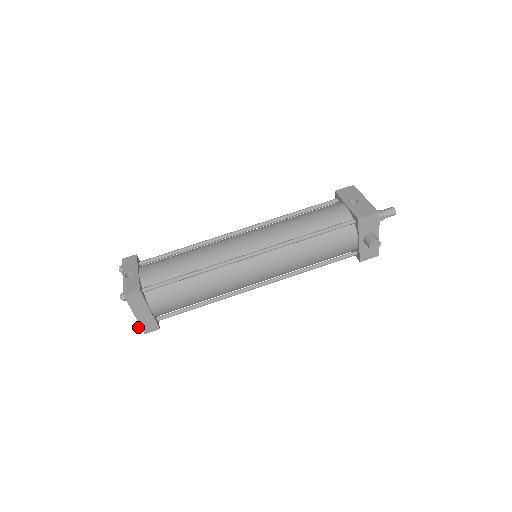
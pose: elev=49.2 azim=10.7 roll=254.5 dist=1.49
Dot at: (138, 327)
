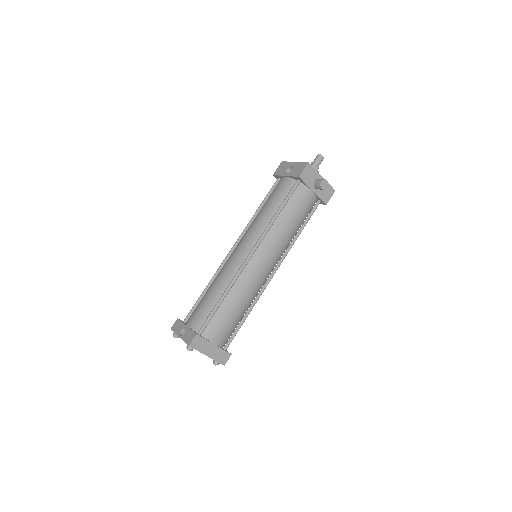
Dot at: (216, 364)
